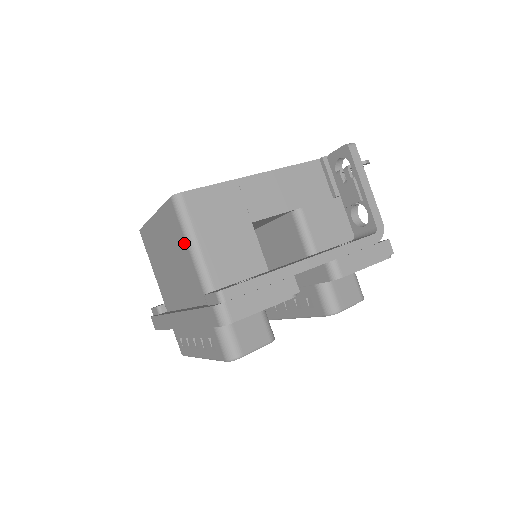
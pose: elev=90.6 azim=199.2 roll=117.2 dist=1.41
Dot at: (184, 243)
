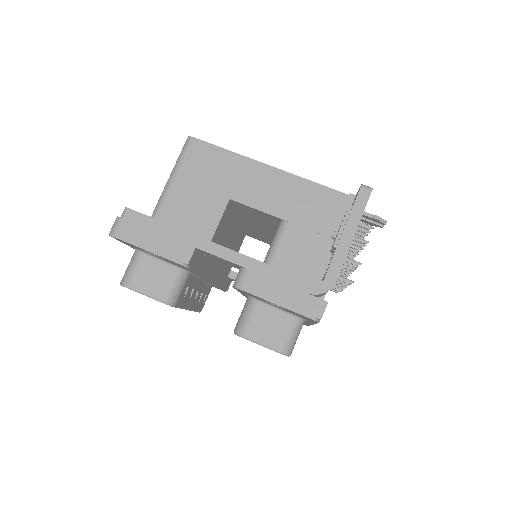
Dot at: occluded
